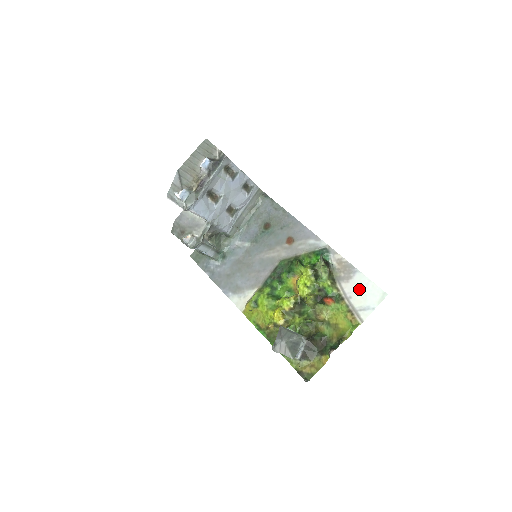
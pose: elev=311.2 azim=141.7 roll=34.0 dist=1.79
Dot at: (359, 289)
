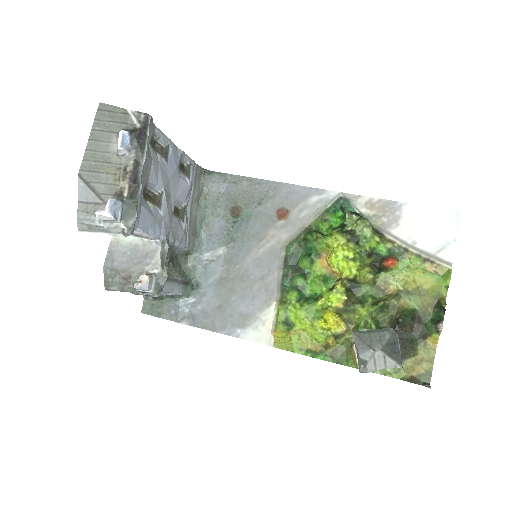
Dot at: (419, 226)
